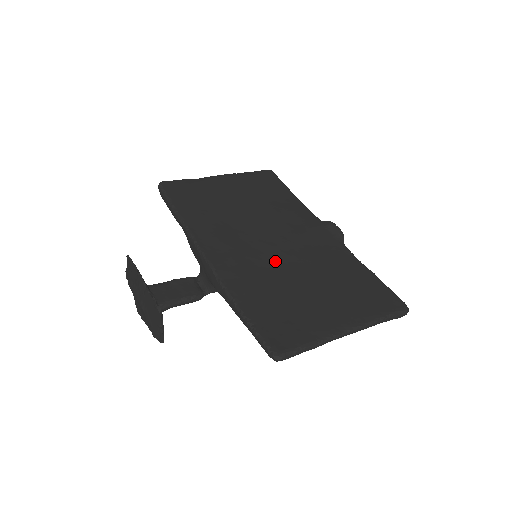
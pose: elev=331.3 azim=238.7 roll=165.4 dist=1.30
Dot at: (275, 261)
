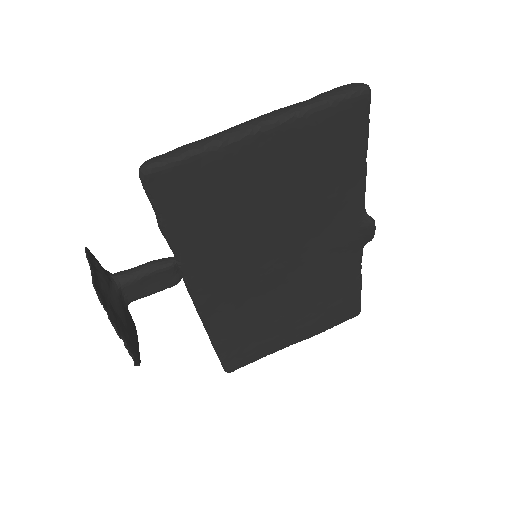
Dot at: (270, 288)
